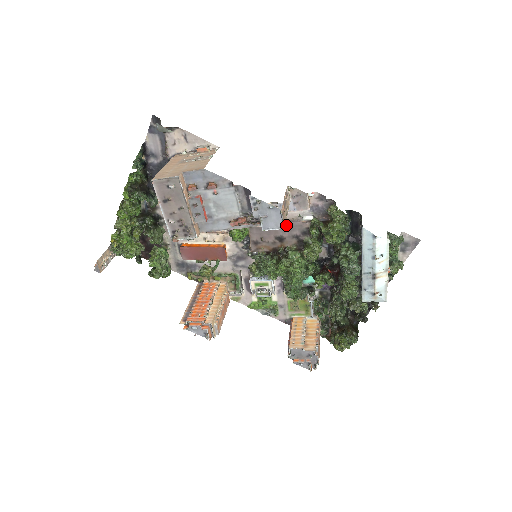
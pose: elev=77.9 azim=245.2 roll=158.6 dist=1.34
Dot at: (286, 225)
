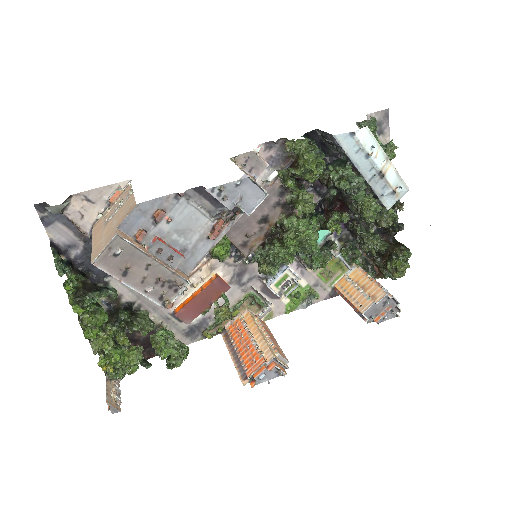
Dot at: occluded
